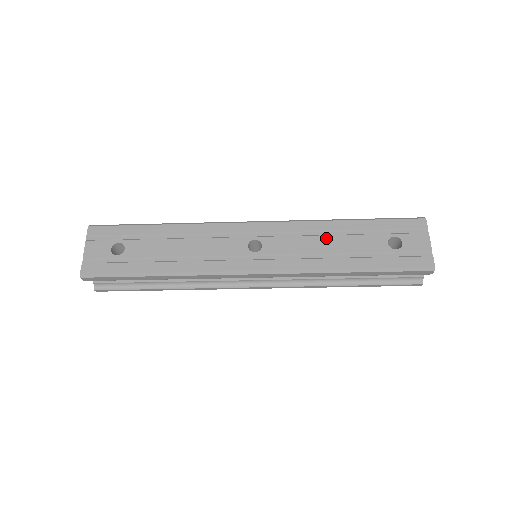
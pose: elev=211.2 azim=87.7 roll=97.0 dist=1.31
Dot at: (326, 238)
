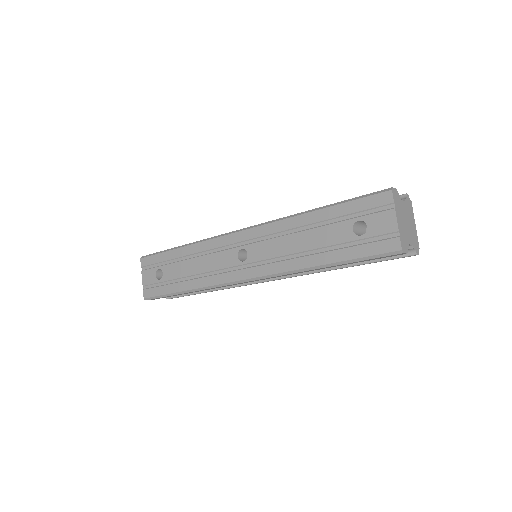
Dot at: (296, 236)
